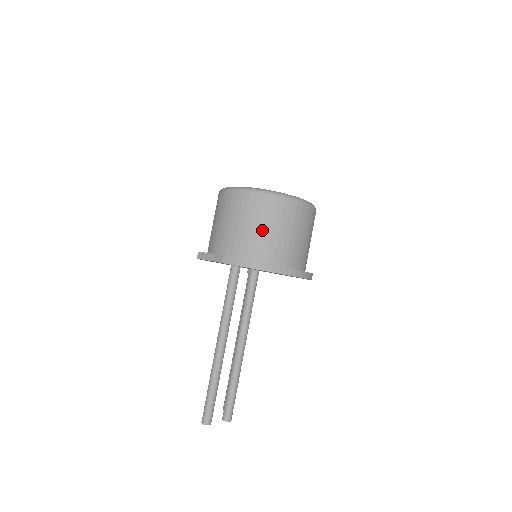
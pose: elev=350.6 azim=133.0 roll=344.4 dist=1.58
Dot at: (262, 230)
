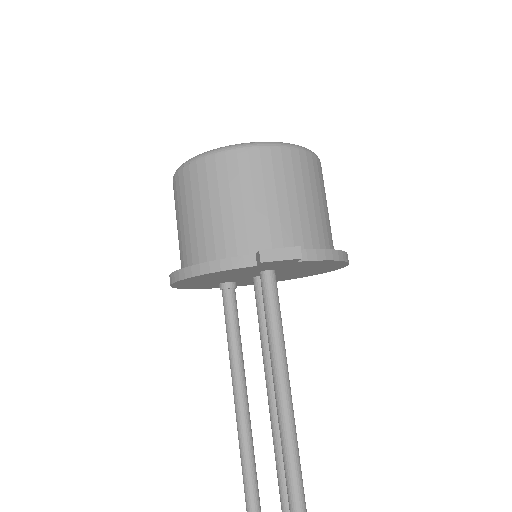
Dot at: (317, 204)
